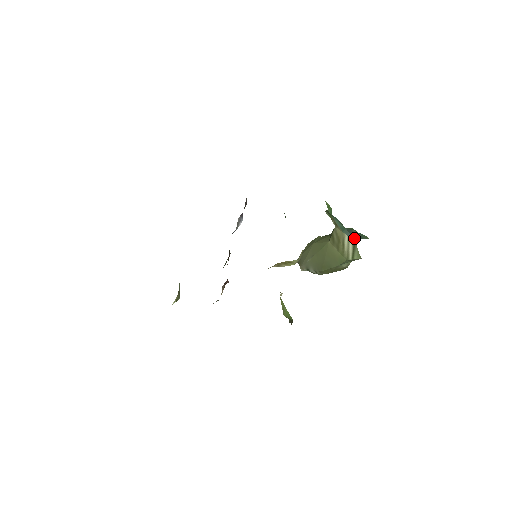
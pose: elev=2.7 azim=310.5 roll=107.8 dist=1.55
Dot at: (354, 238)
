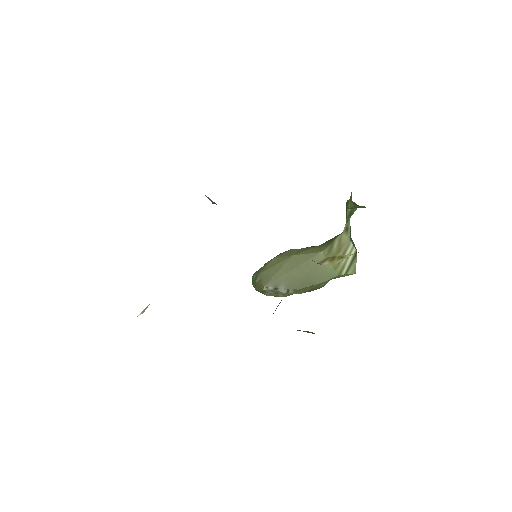
Dot at: (356, 249)
